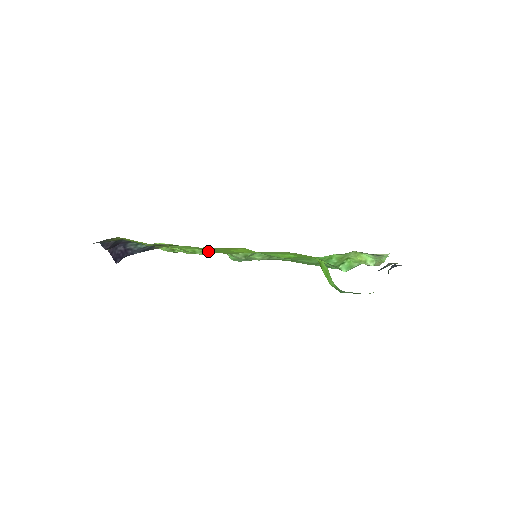
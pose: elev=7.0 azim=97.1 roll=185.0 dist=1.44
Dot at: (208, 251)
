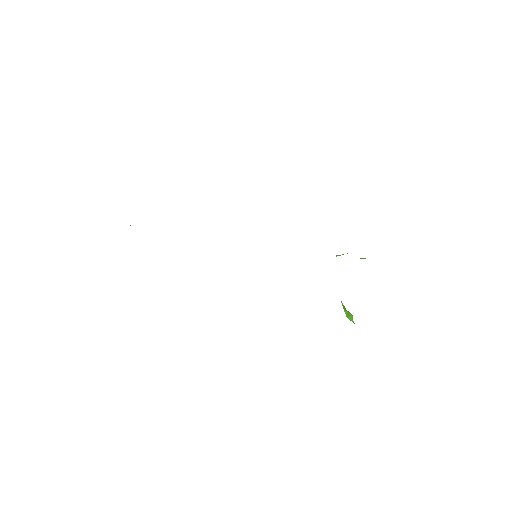
Dot at: occluded
